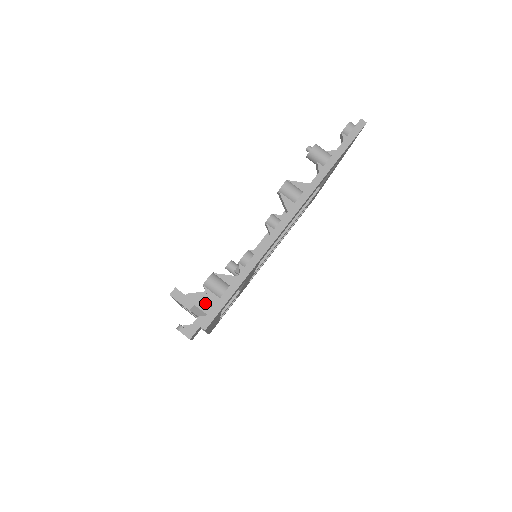
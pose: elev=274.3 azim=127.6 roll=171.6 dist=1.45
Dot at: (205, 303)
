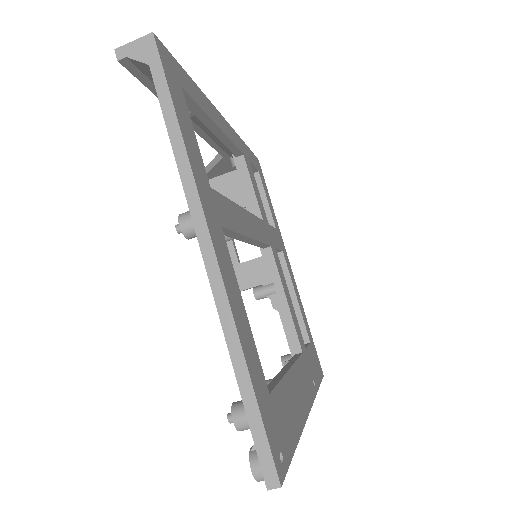
Dot at: (225, 168)
